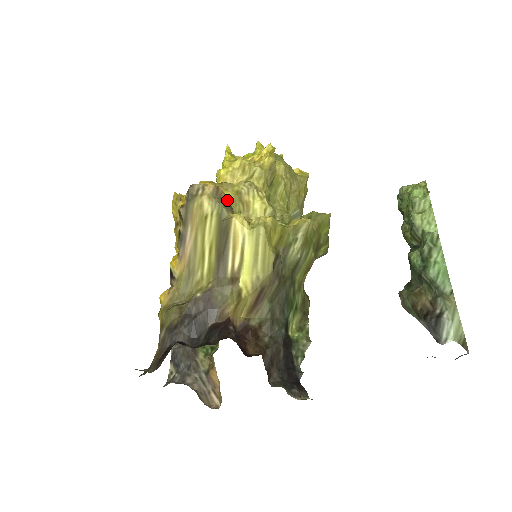
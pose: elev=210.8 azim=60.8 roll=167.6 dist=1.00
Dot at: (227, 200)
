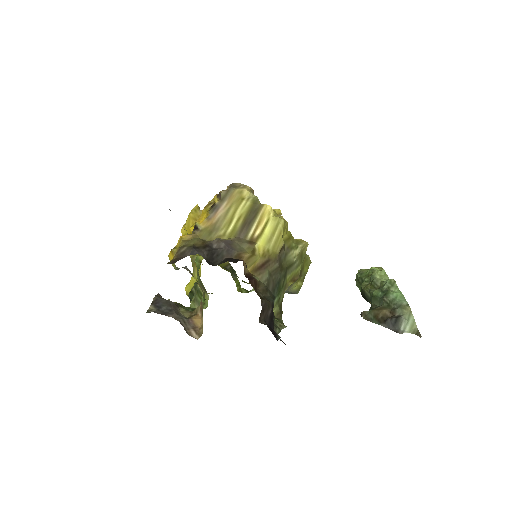
Dot at: occluded
